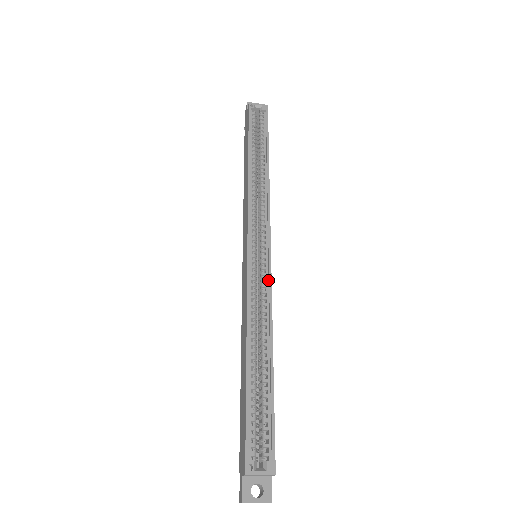
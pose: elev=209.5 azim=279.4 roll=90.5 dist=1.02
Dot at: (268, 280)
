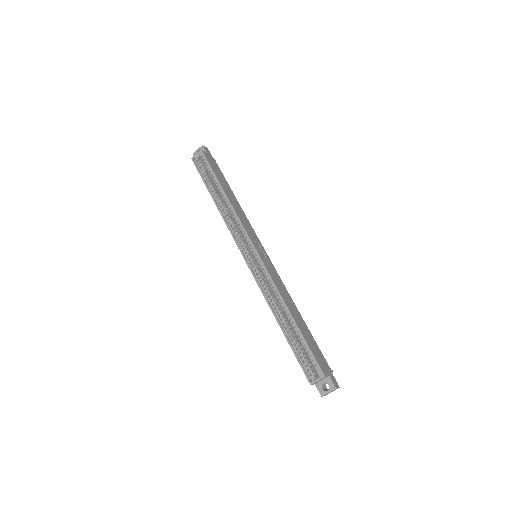
Dot at: (266, 271)
